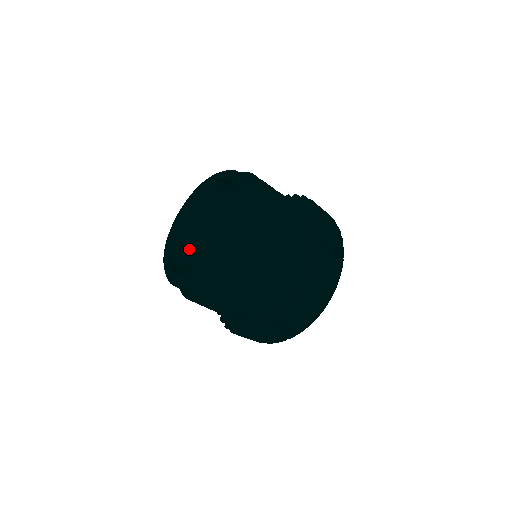
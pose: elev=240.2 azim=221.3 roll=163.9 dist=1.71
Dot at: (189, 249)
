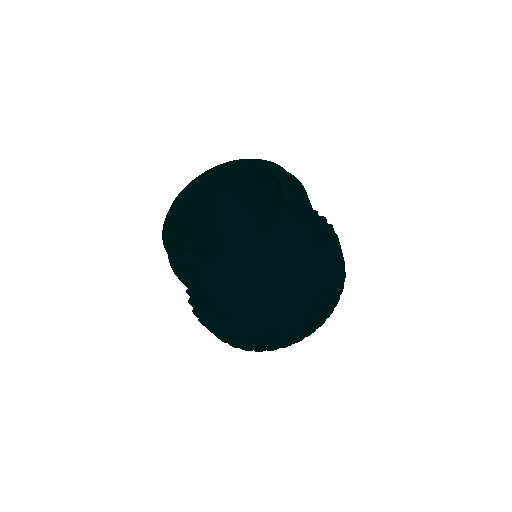
Dot at: (184, 241)
